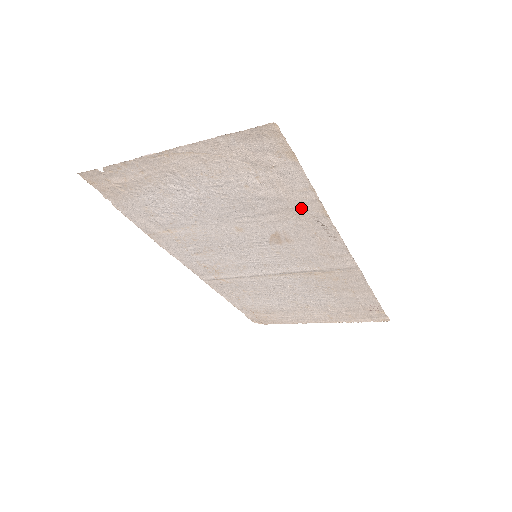
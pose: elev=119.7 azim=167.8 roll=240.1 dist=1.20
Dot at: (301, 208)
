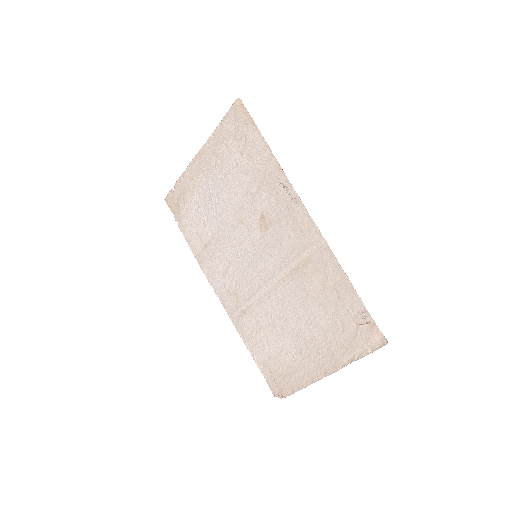
Dot at: (268, 173)
